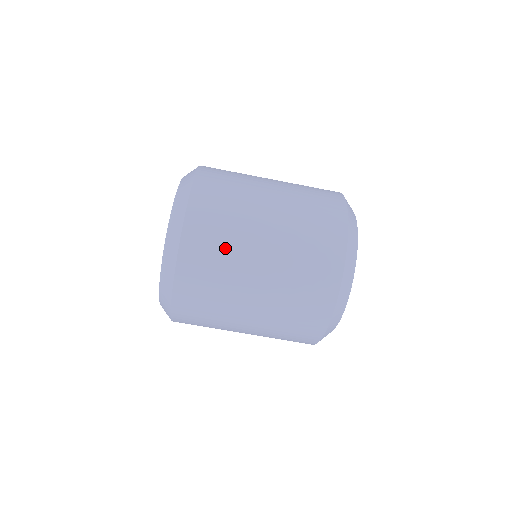
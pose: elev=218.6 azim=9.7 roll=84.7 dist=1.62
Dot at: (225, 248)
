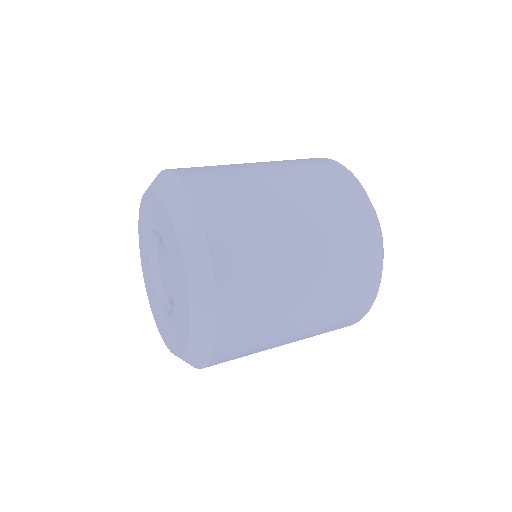
Dot at: (264, 330)
